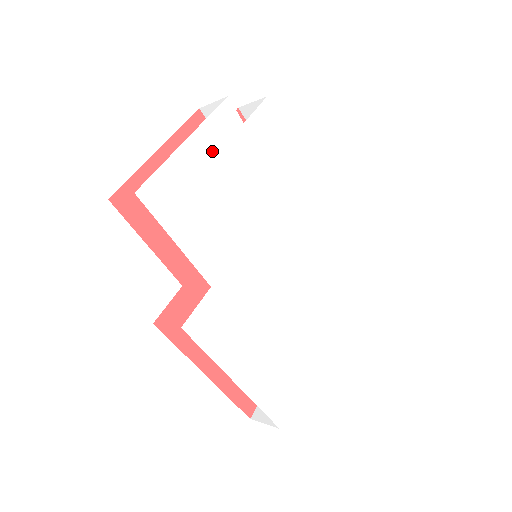
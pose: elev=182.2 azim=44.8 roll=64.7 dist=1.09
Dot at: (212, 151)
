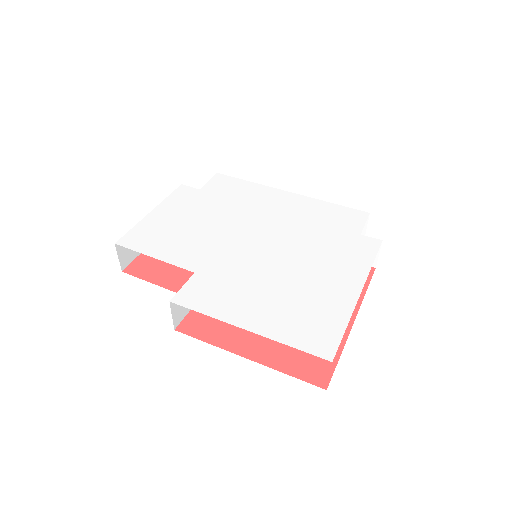
Dot at: (175, 209)
